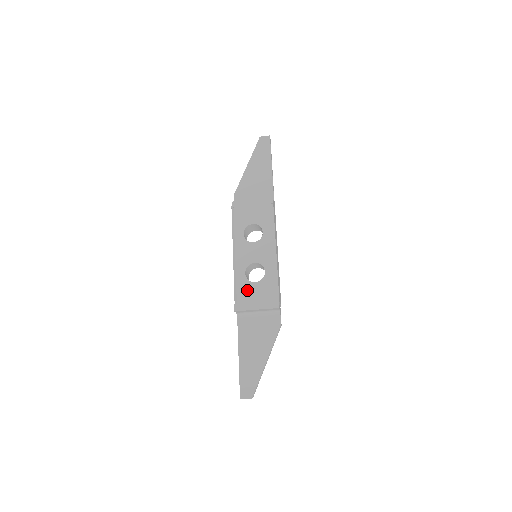
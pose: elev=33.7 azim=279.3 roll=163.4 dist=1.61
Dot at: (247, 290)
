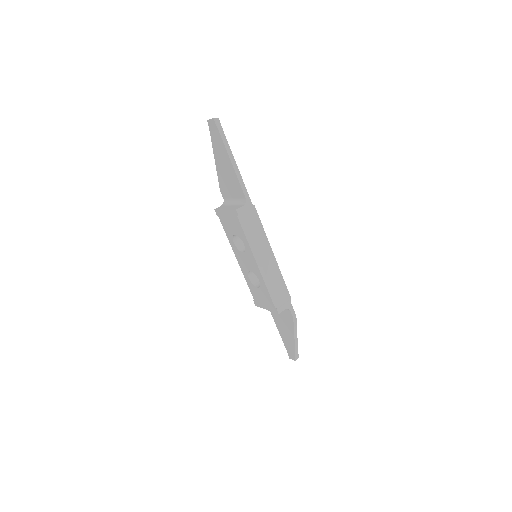
Dot at: (255, 292)
